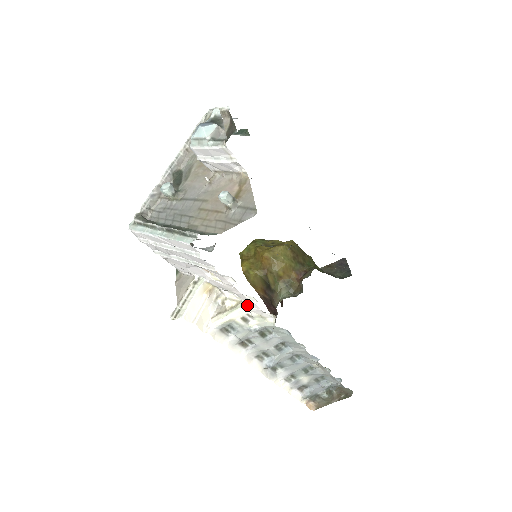
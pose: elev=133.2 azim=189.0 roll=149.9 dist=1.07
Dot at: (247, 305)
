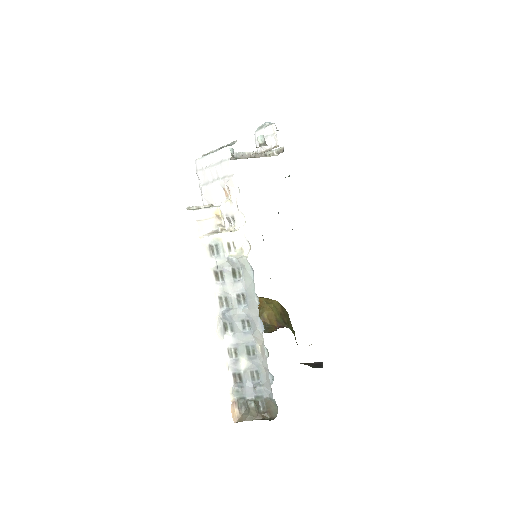
Dot at: (237, 231)
